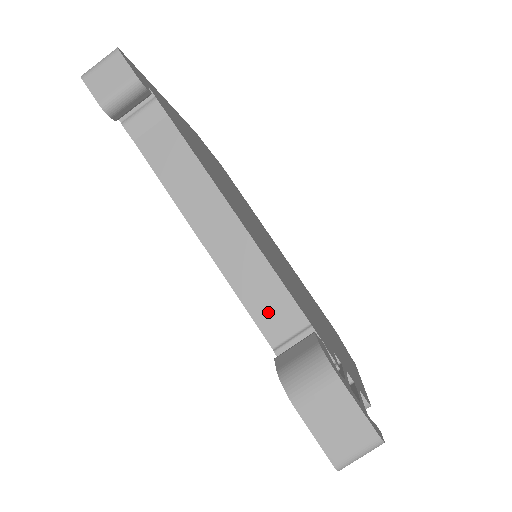
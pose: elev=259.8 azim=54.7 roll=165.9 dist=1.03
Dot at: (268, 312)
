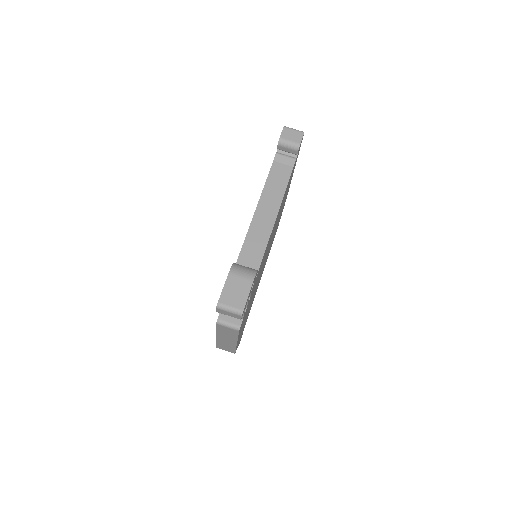
Dot at: (249, 253)
